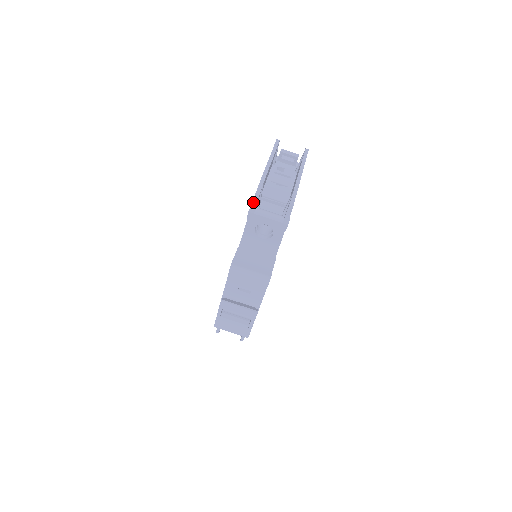
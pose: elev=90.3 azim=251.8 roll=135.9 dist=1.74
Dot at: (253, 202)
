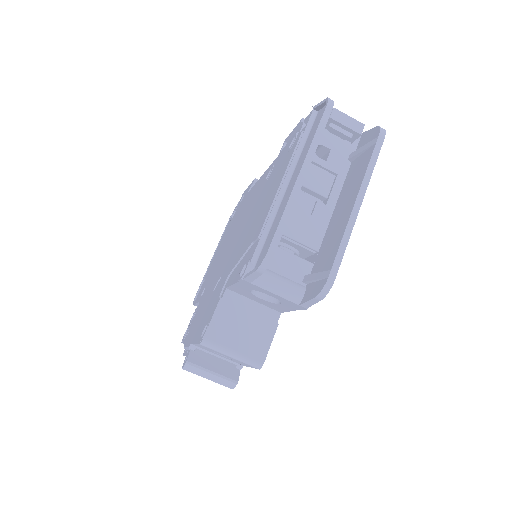
Dot at: (251, 274)
